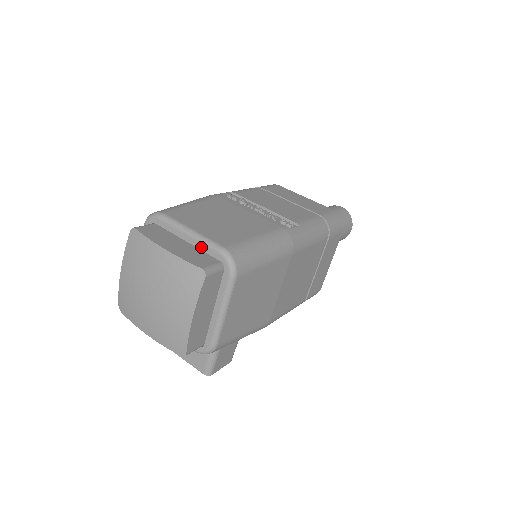
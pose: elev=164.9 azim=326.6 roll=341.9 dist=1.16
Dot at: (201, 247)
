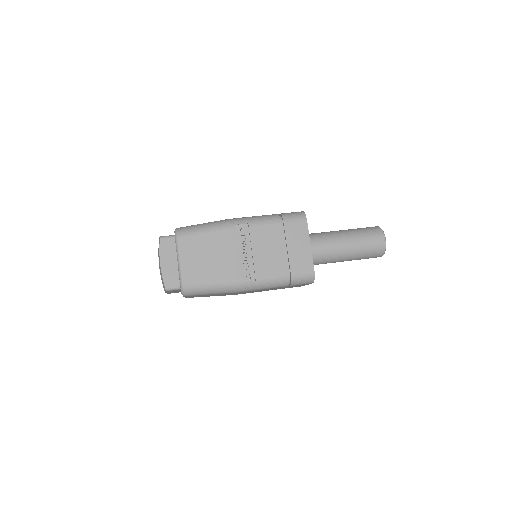
Dot at: (179, 272)
